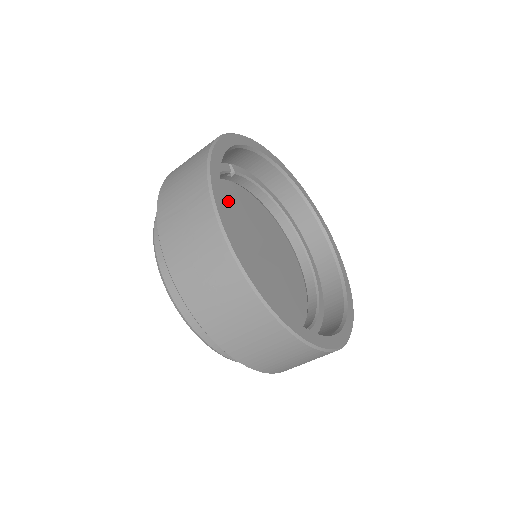
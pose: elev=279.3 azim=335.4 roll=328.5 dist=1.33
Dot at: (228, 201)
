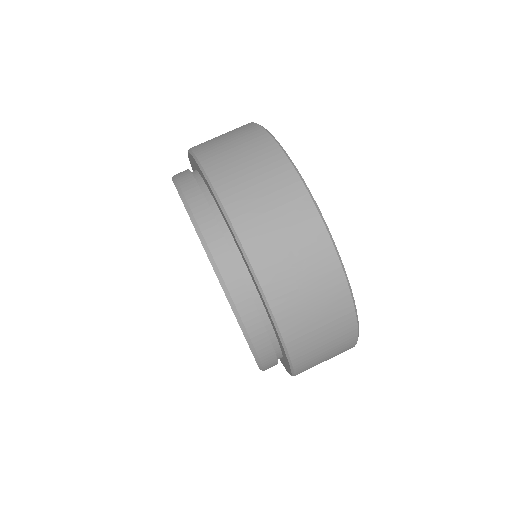
Dot at: occluded
